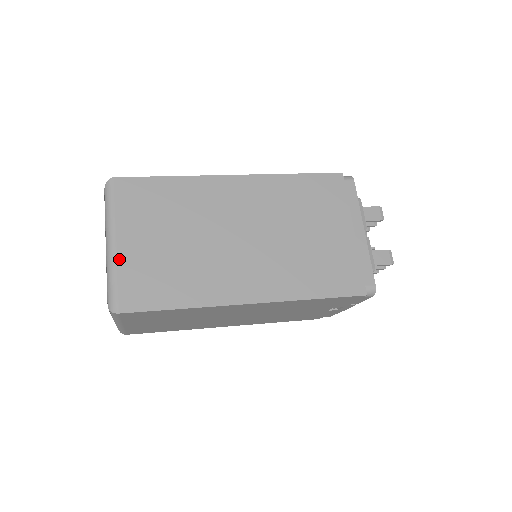
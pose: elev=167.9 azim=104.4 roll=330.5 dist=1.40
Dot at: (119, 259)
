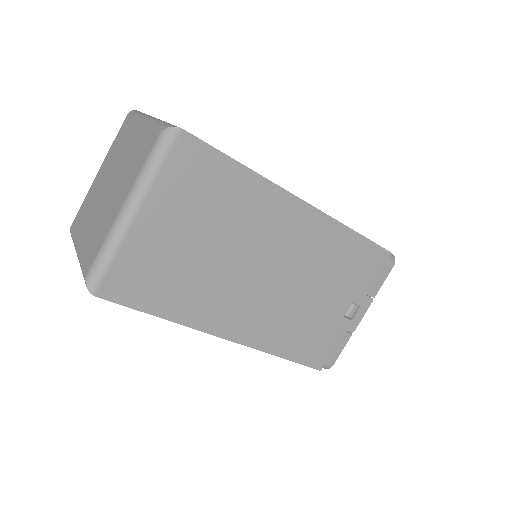
Dot at: occluded
